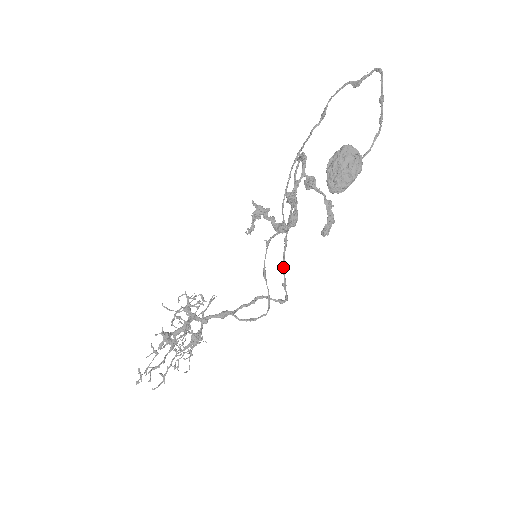
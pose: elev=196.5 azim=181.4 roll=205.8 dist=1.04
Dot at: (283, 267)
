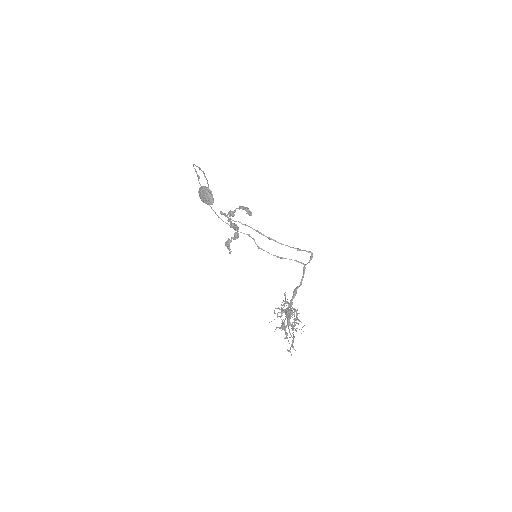
Dot at: occluded
